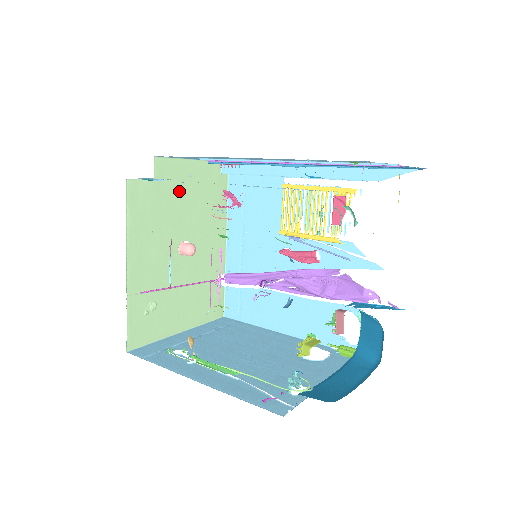
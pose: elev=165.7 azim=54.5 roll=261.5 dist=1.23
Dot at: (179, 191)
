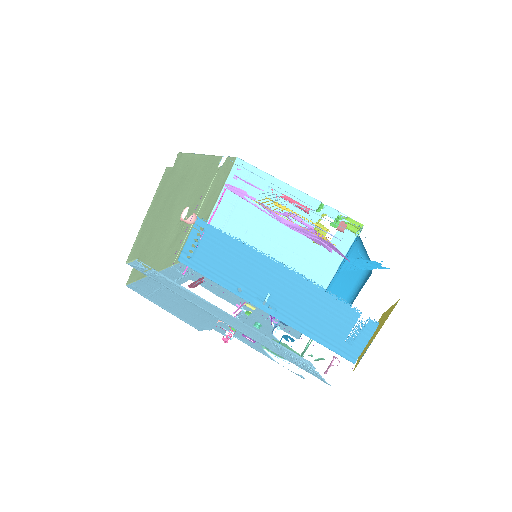
Dot at: (155, 226)
